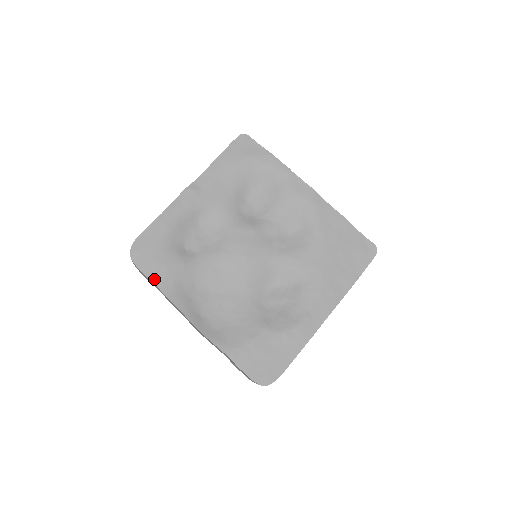
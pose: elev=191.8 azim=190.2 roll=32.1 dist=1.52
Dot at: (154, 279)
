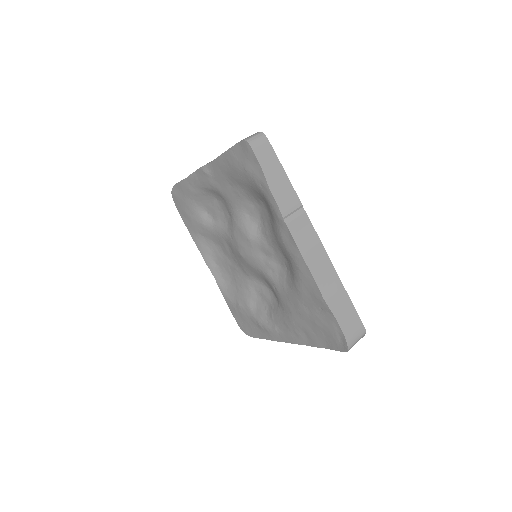
Dot at: (185, 222)
